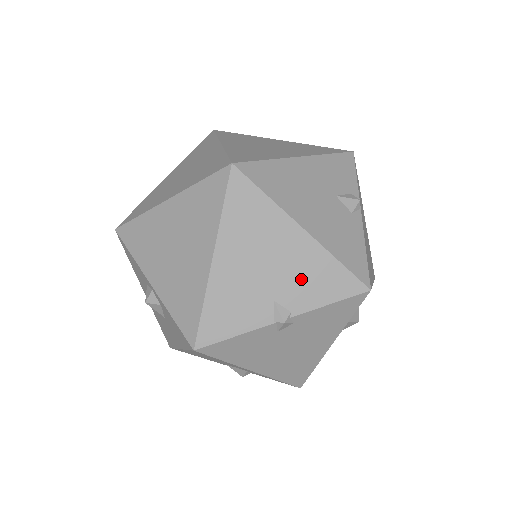
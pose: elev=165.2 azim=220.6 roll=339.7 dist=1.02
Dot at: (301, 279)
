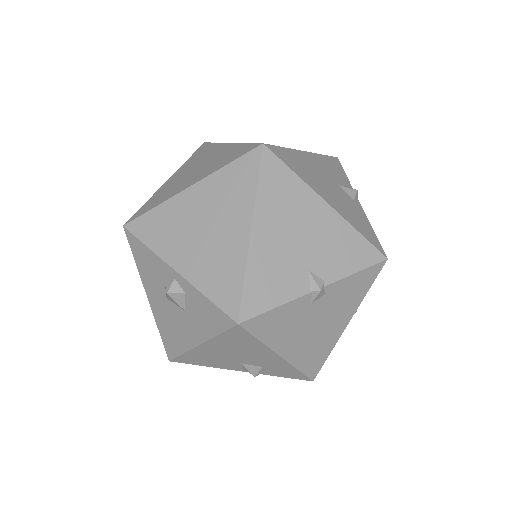
Dot at: (330, 249)
